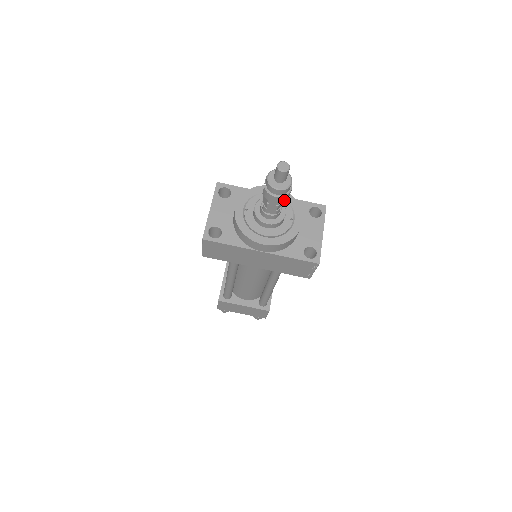
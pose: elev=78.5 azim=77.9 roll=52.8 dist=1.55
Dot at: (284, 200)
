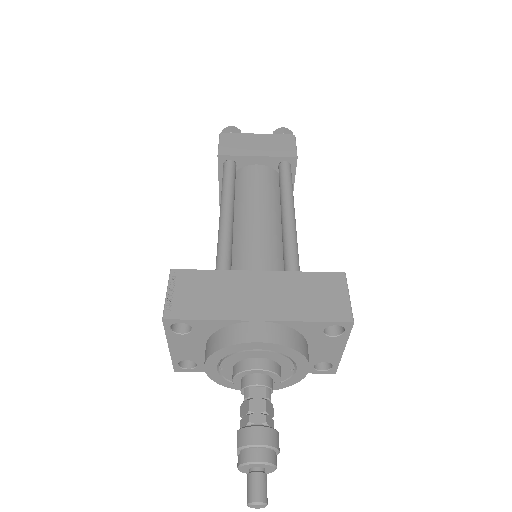
Dot at: occluded
